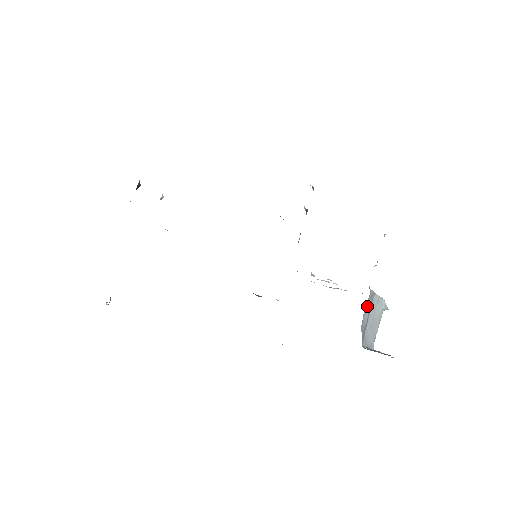
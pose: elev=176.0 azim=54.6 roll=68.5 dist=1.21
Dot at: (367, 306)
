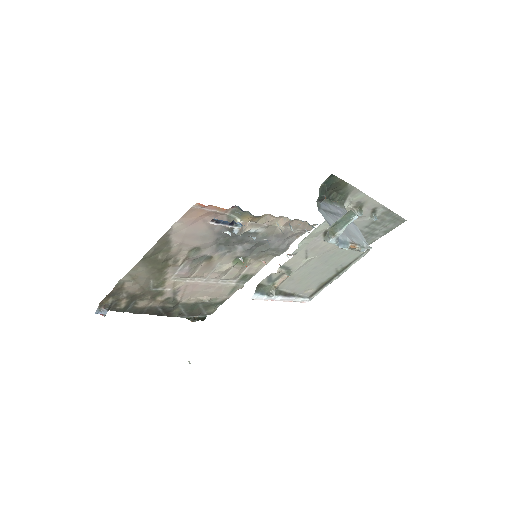
Dot at: (337, 208)
